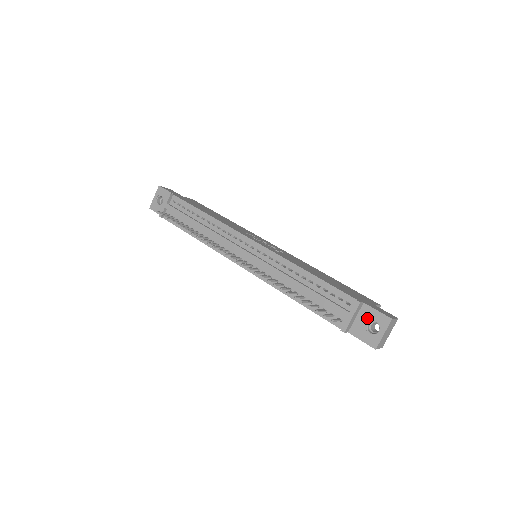
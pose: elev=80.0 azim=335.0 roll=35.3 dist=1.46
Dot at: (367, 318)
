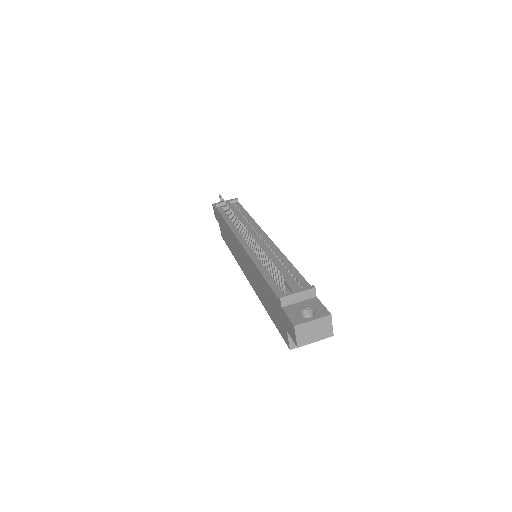
Dot at: (309, 306)
